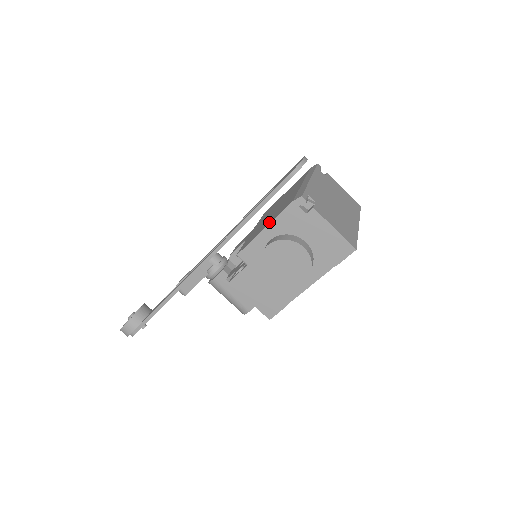
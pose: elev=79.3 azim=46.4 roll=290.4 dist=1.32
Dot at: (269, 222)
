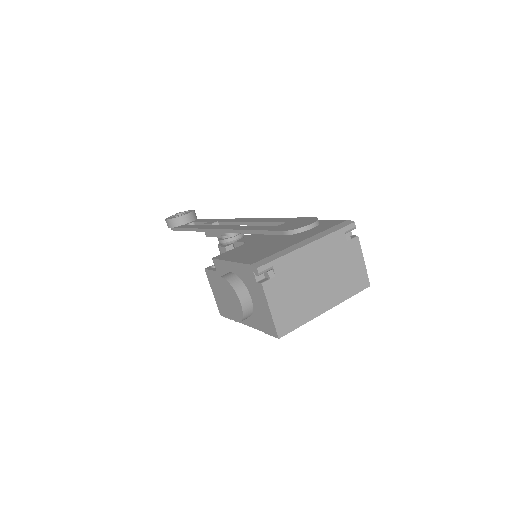
Dot at: (238, 259)
